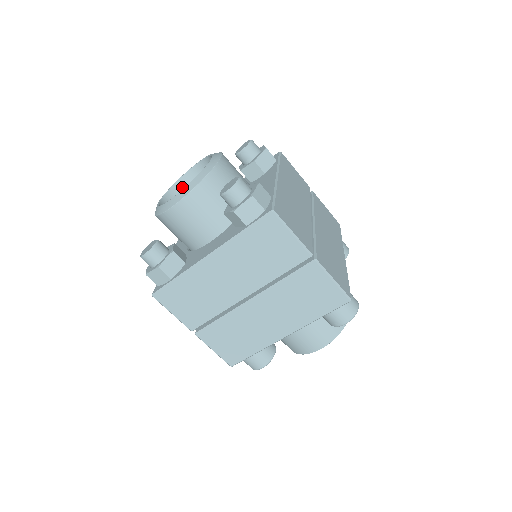
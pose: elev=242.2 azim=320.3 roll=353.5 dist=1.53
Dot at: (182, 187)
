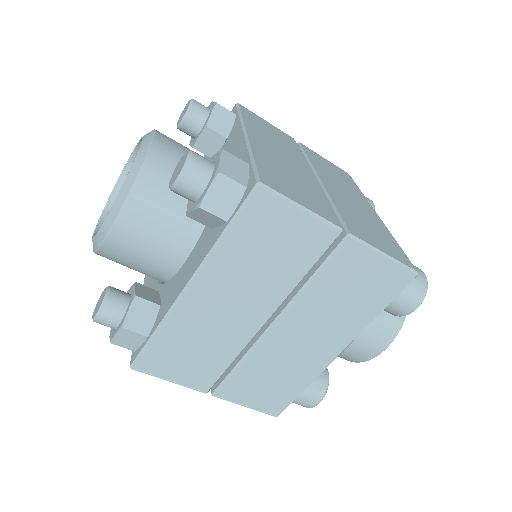
Dot at: occluded
